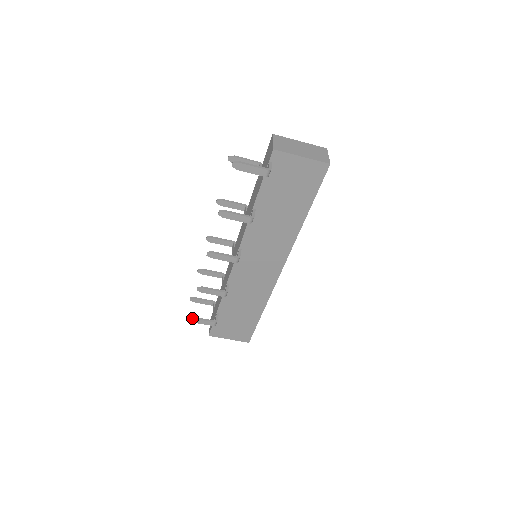
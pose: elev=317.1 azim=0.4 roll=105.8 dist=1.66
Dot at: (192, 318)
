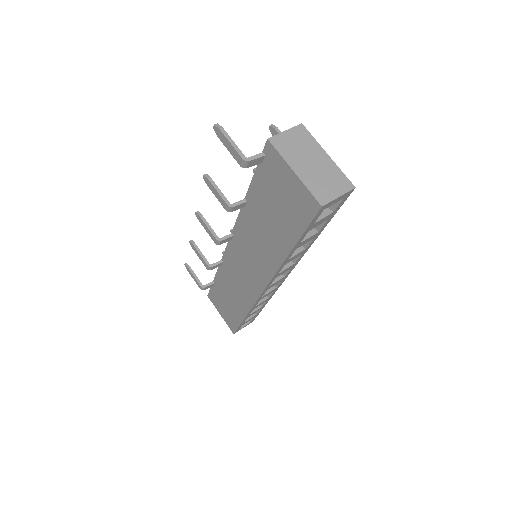
Dot at: (187, 266)
